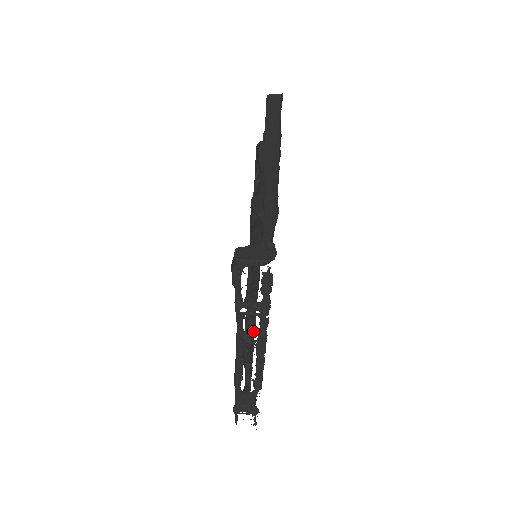
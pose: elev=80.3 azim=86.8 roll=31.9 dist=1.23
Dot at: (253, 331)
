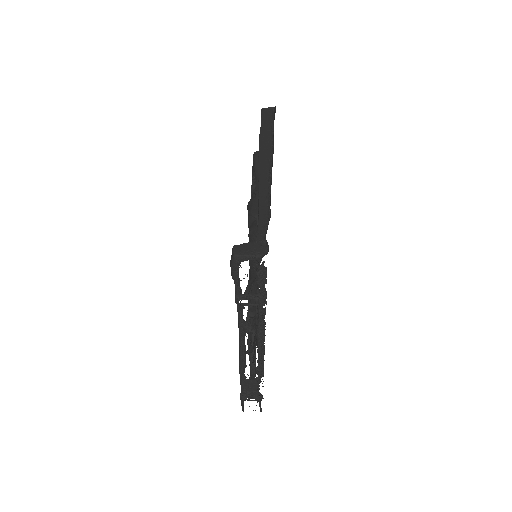
Dot at: occluded
